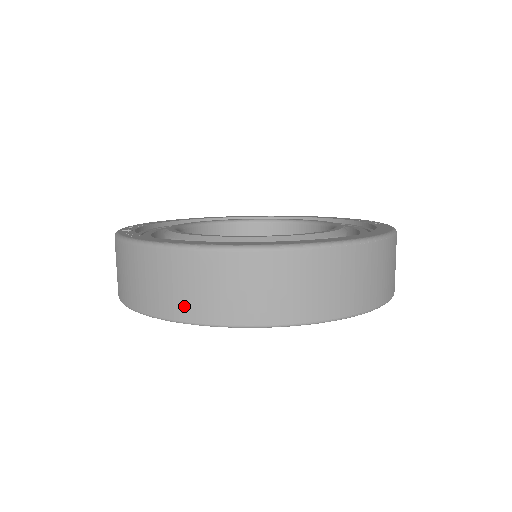
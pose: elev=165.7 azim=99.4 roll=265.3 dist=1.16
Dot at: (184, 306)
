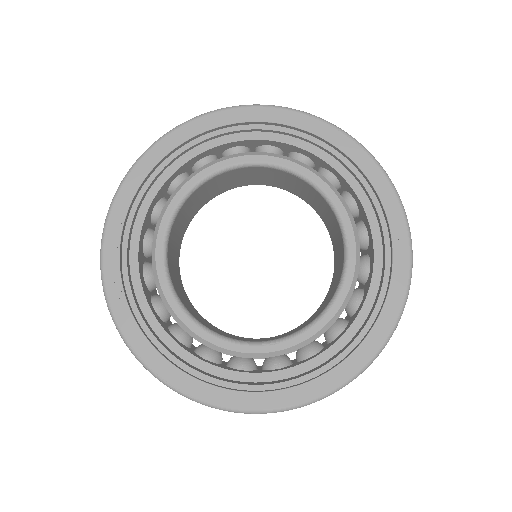
Dot at: occluded
